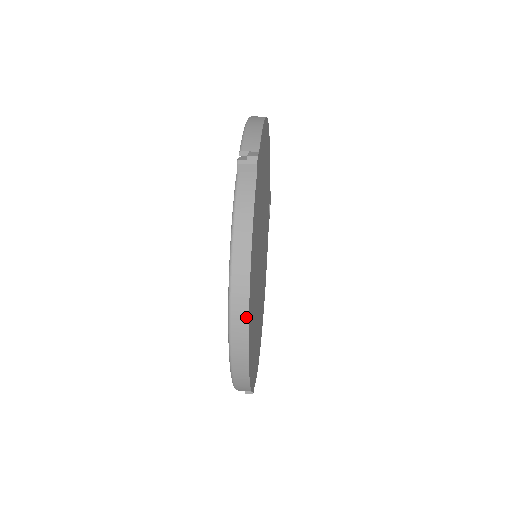
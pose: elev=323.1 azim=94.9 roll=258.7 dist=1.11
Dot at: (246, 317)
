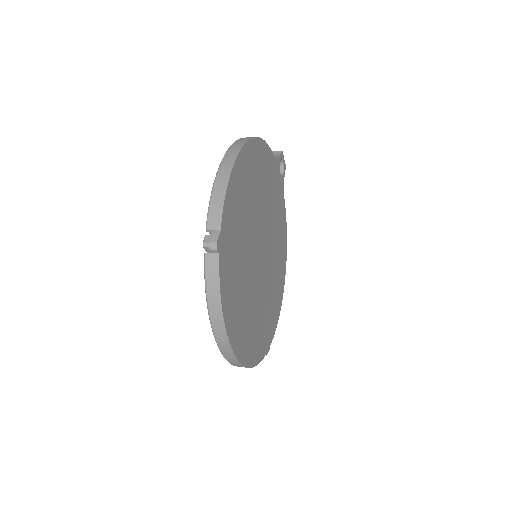
Dot at: (231, 352)
